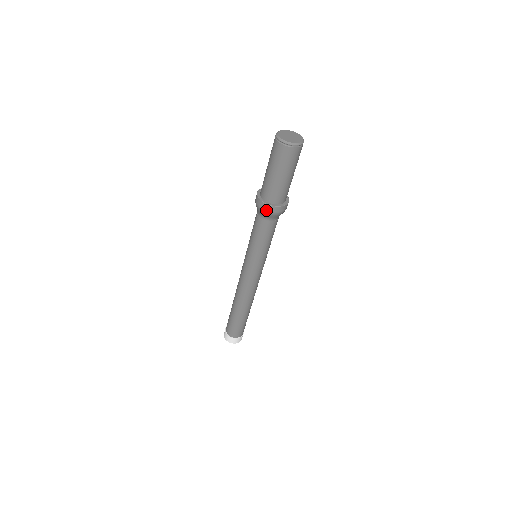
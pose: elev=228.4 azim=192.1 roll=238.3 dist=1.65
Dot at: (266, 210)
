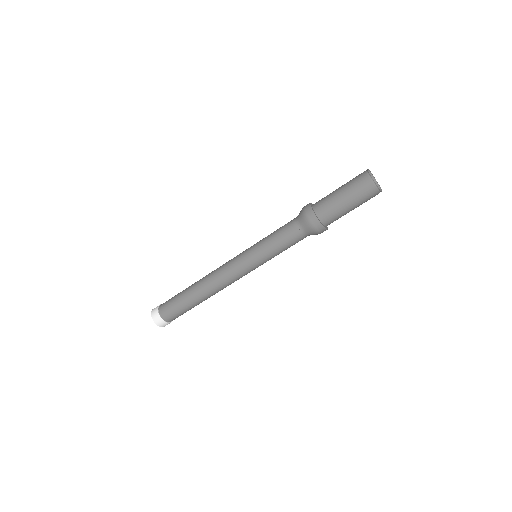
Dot at: (309, 218)
